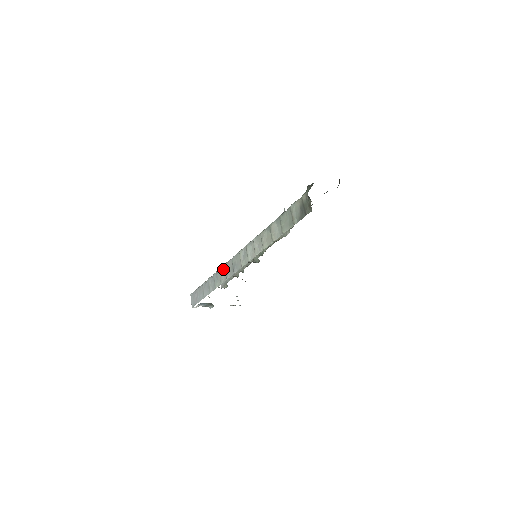
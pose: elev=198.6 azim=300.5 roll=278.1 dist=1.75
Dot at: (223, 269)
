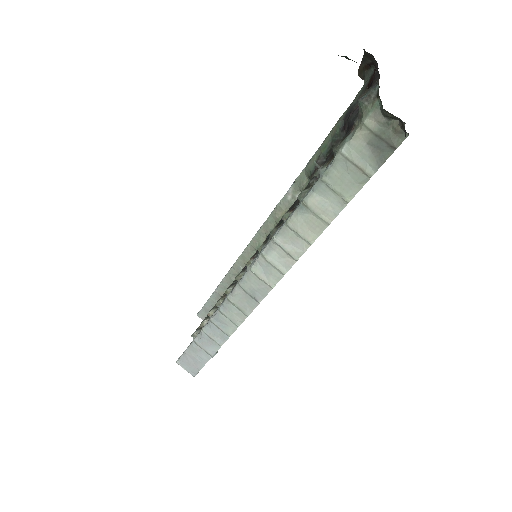
Dot at: (228, 307)
